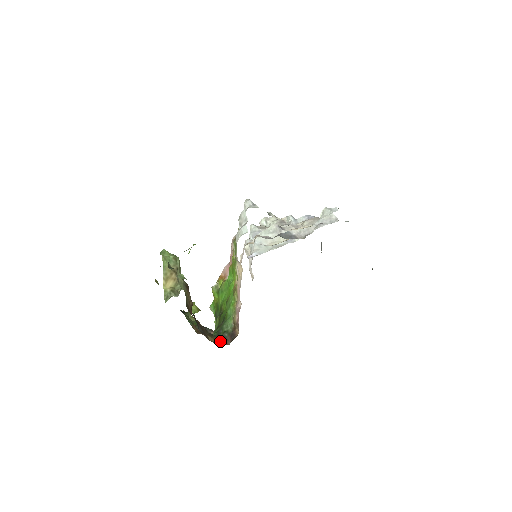
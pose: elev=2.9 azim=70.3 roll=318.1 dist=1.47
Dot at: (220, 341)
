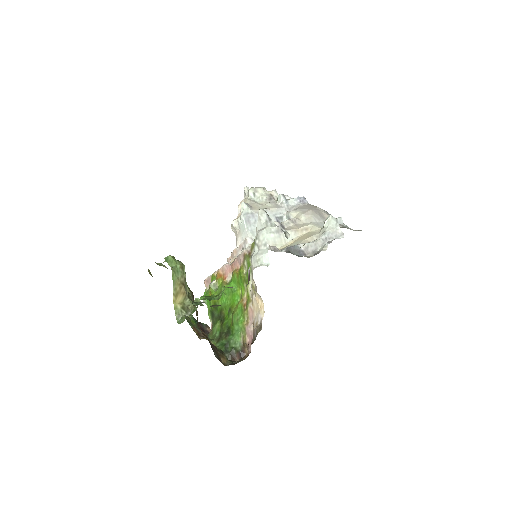
Dot at: (229, 358)
